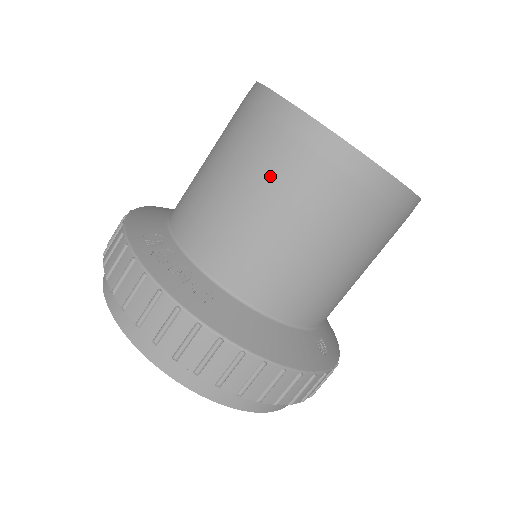
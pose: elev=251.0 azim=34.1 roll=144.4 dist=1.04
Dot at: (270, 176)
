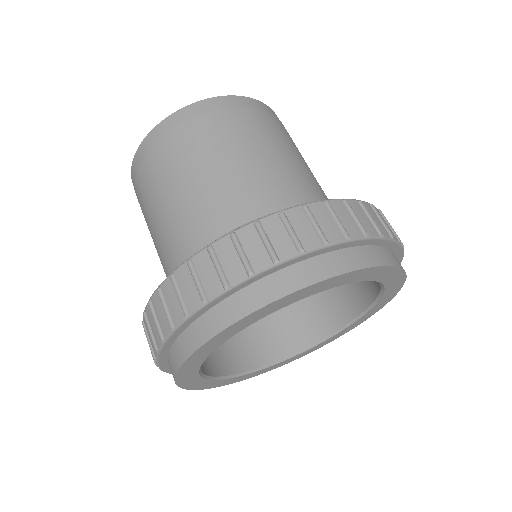
Dot at: (245, 132)
